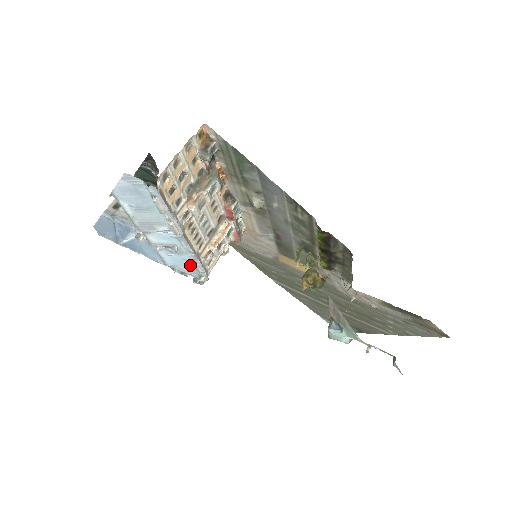
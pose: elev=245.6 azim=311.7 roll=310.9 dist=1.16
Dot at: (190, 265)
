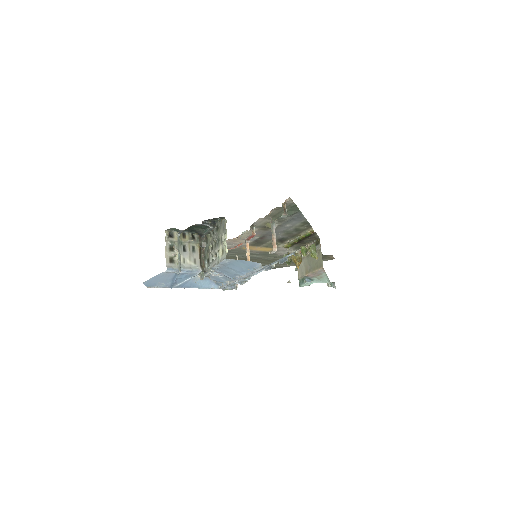
Dot at: occluded
